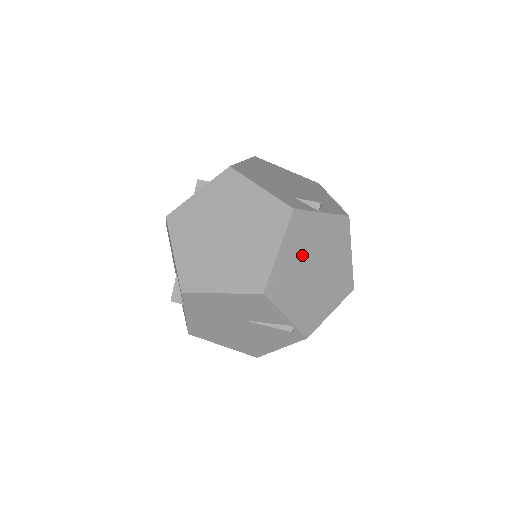
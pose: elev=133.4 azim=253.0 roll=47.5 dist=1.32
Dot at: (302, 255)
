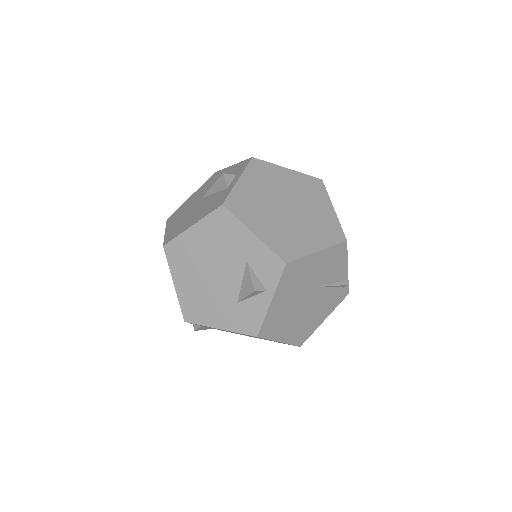
Dot at: occluded
